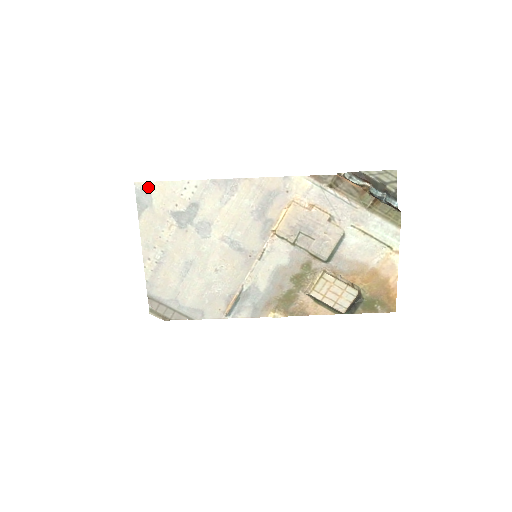
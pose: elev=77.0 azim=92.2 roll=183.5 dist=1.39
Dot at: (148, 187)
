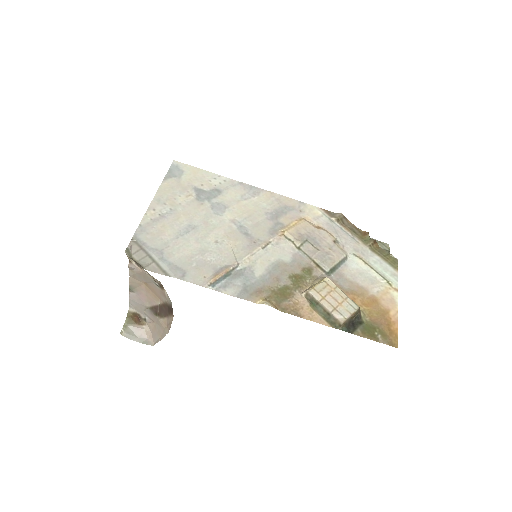
Dot at: (184, 167)
